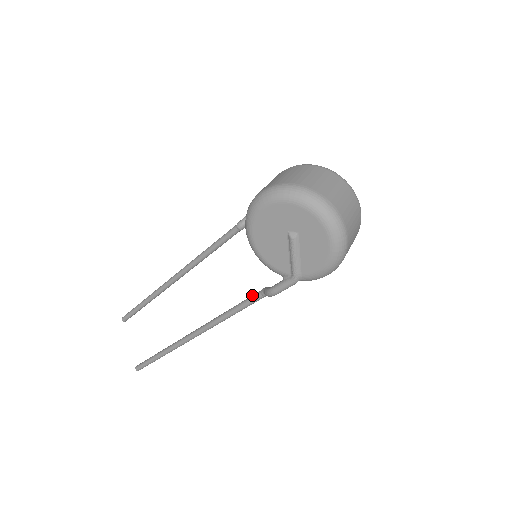
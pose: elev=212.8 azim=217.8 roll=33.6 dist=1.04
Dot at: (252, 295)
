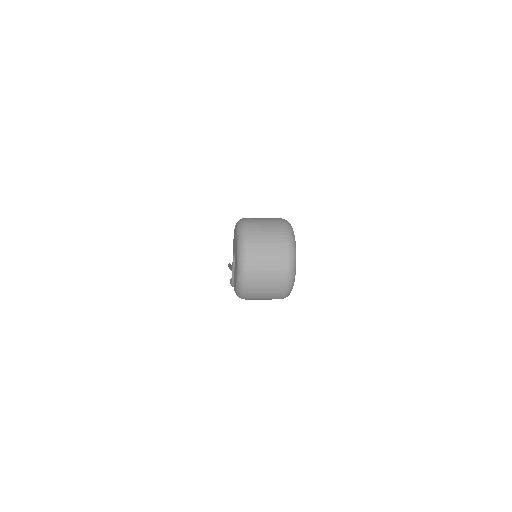
Dot at: occluded
